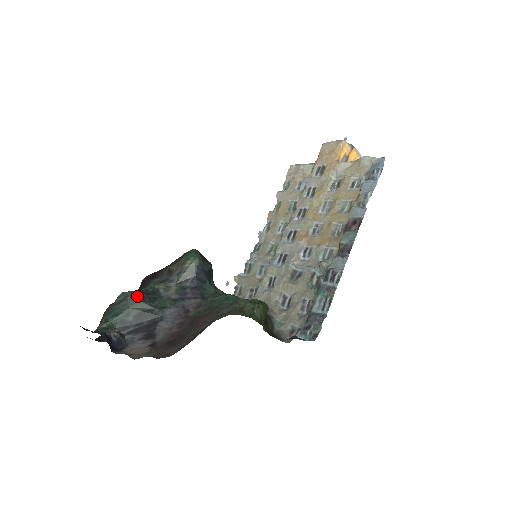
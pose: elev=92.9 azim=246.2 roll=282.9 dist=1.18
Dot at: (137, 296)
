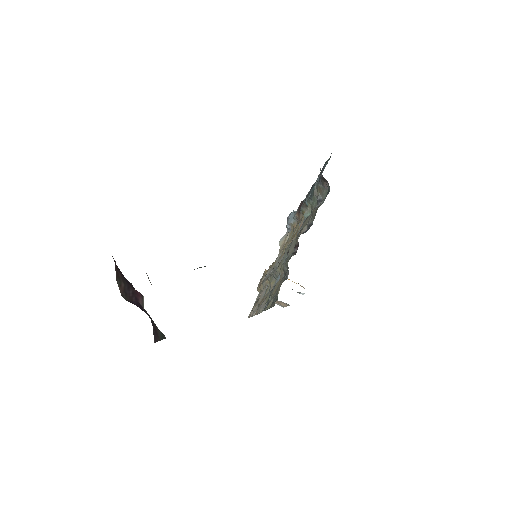
Dot at: occluded
